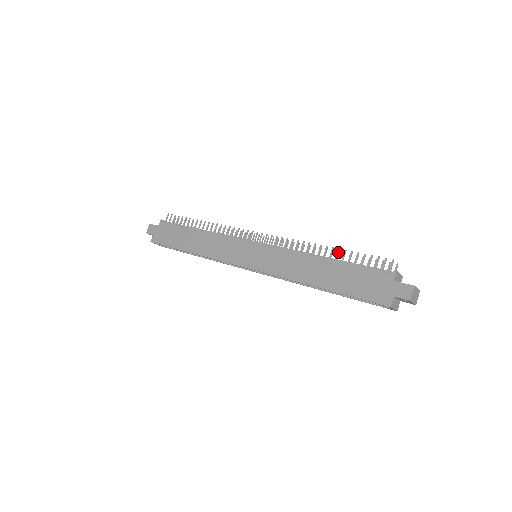
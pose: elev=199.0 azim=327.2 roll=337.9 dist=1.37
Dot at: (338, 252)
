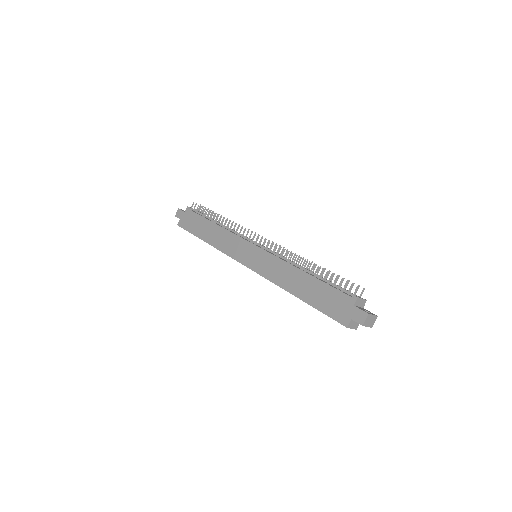
Dot at: (317, 269)
